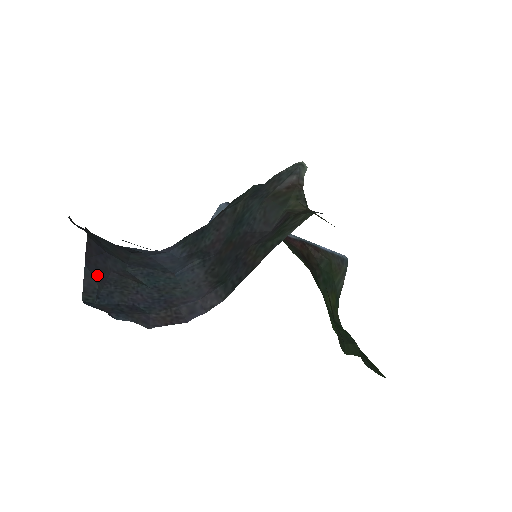
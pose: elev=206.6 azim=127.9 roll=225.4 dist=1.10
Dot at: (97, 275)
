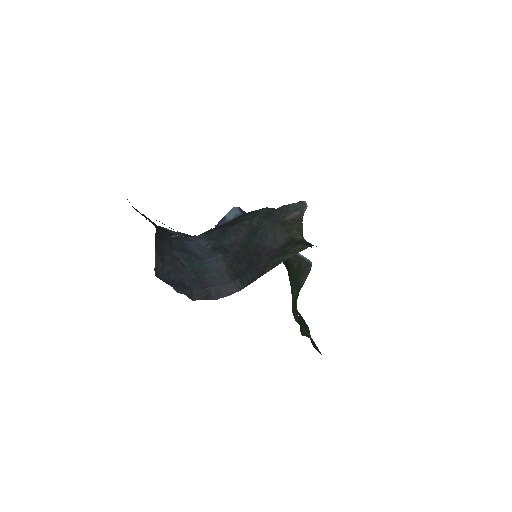
Dot at: (161, 257)
